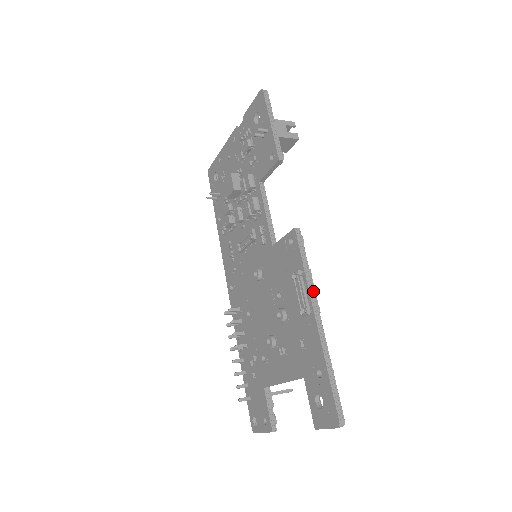
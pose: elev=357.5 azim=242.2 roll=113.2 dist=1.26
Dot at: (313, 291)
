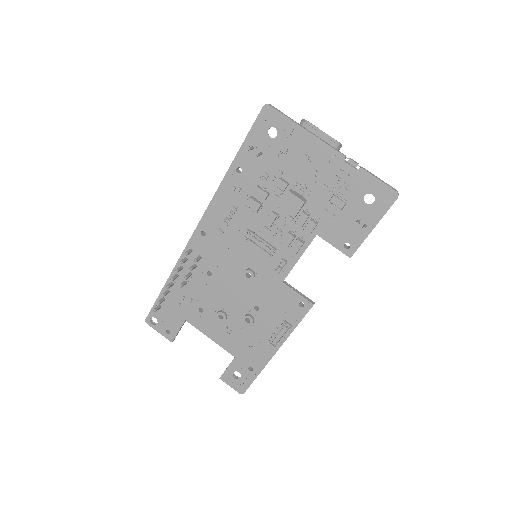
Dot at: occluded
